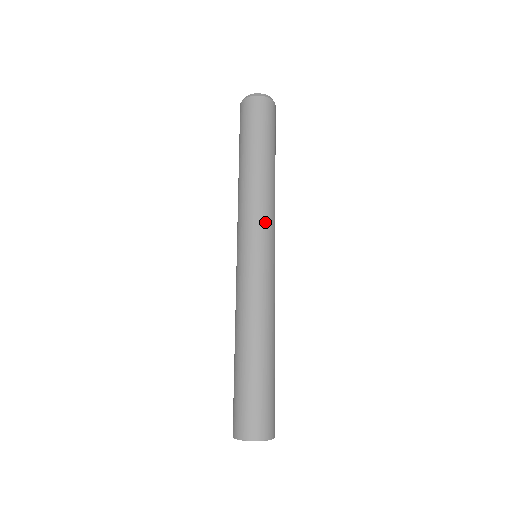
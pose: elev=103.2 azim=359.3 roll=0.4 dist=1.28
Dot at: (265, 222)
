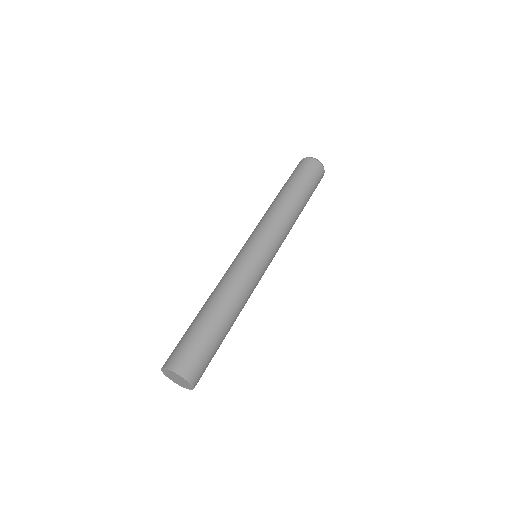
Dot at: (281, 240)
